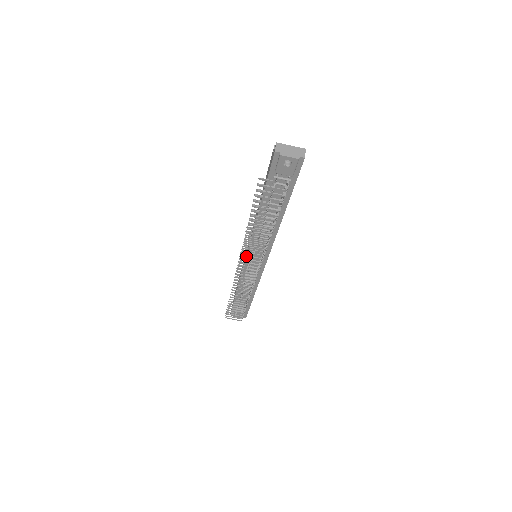
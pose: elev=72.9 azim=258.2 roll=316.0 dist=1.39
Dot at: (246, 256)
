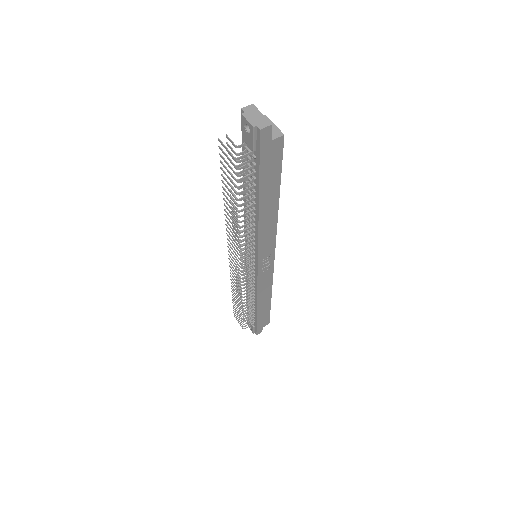
Dot at: (230, 238)
